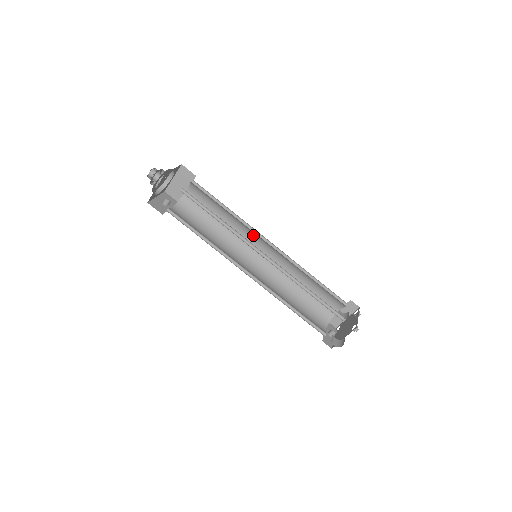
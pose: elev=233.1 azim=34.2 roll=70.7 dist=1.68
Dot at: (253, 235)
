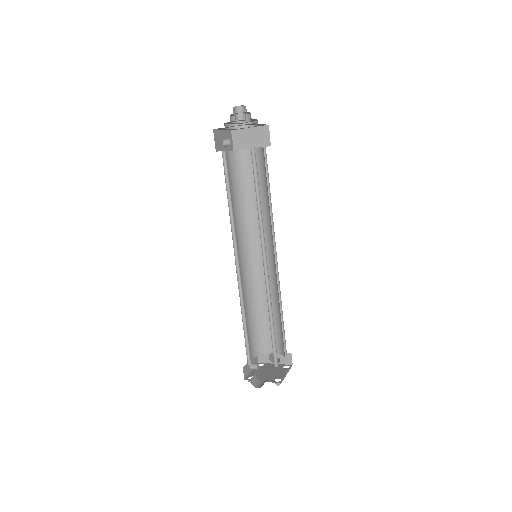
Dot at: (268, 236)
